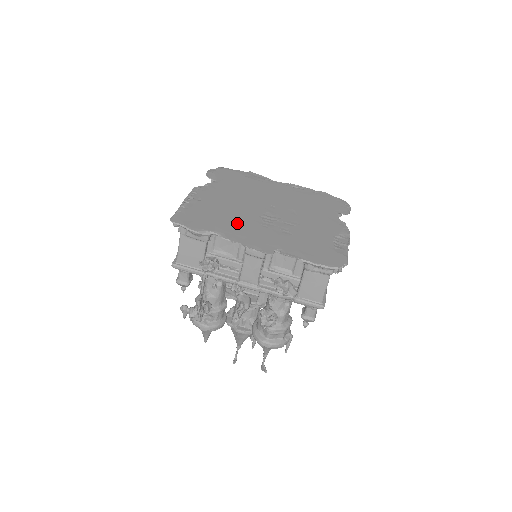
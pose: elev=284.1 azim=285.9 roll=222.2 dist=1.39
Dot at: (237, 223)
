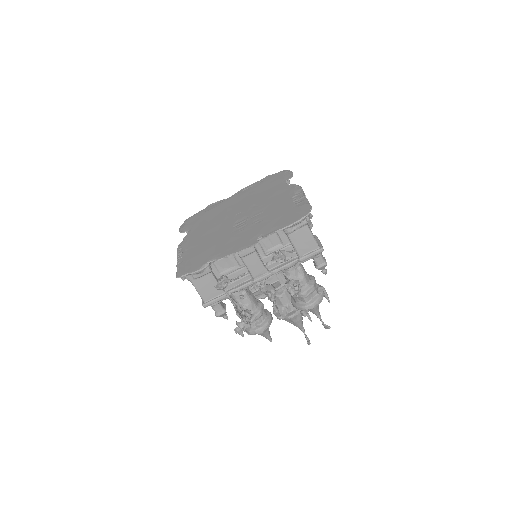
Dot at: (221, 244)
